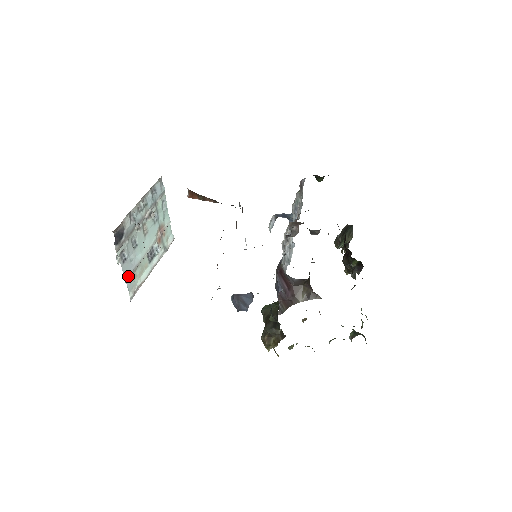
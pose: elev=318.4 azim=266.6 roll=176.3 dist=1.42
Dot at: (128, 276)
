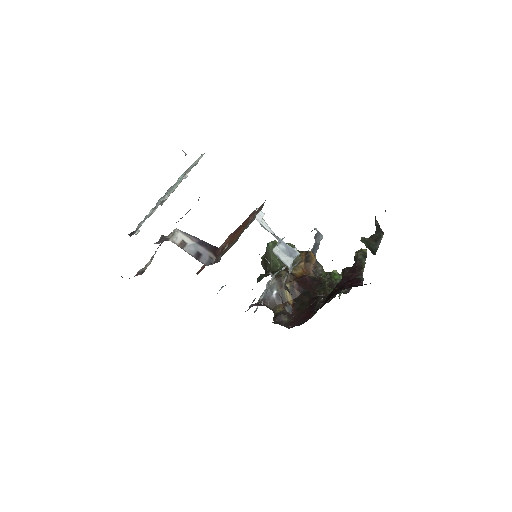
Dot at: occluded
